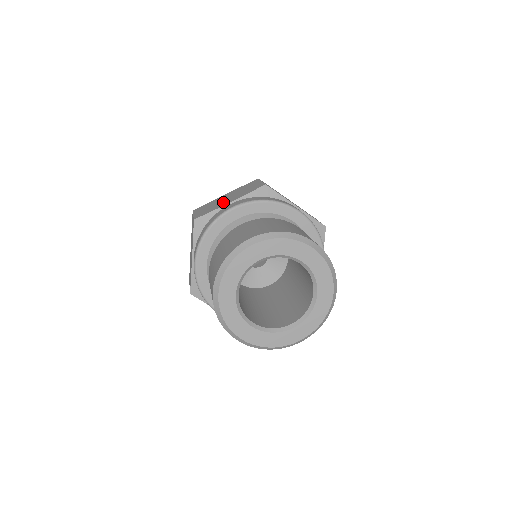
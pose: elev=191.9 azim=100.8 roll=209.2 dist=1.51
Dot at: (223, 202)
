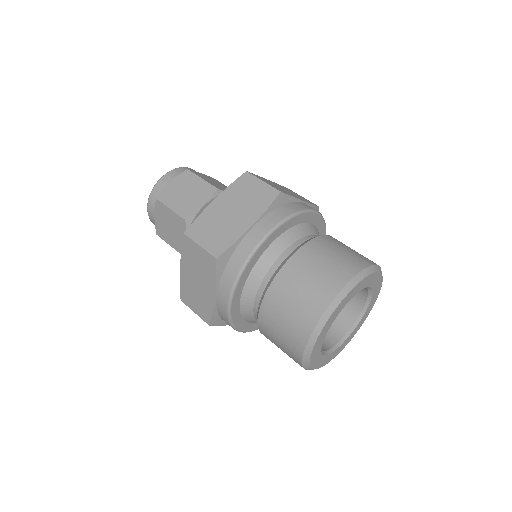
Dot at: (235, 223)
